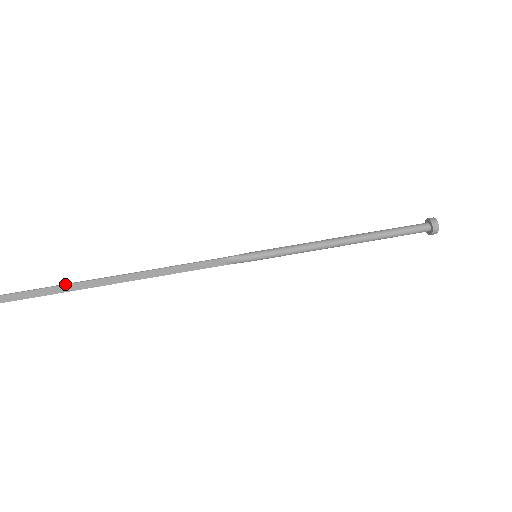
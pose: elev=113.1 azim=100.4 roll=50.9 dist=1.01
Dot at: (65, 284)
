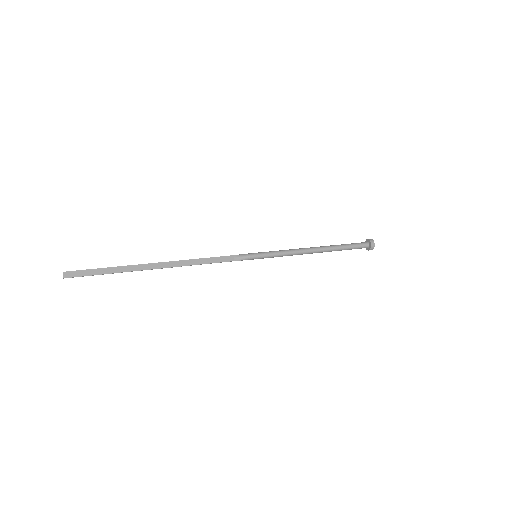
Dot at: (117, 266)
